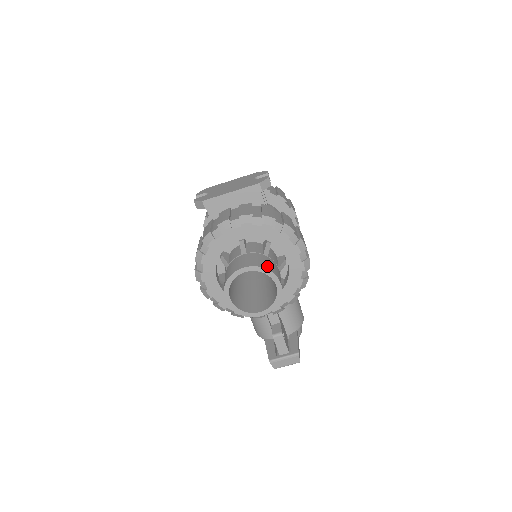
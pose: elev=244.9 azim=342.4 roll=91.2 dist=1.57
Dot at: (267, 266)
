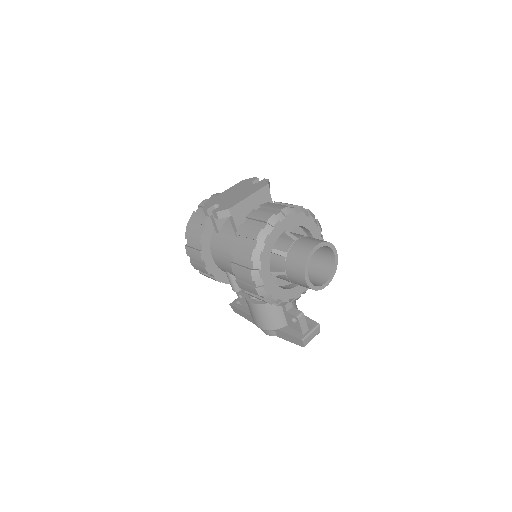
Dot at: occluded
